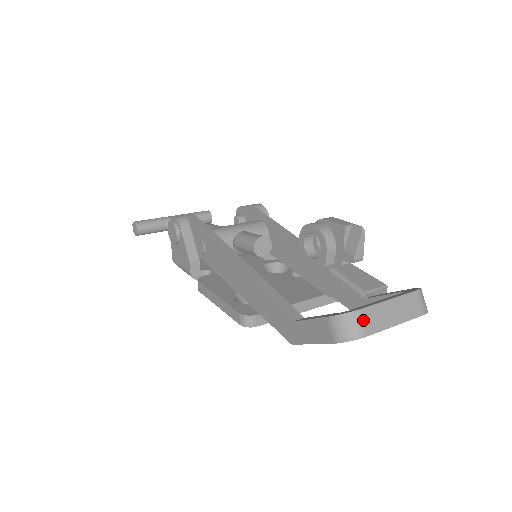
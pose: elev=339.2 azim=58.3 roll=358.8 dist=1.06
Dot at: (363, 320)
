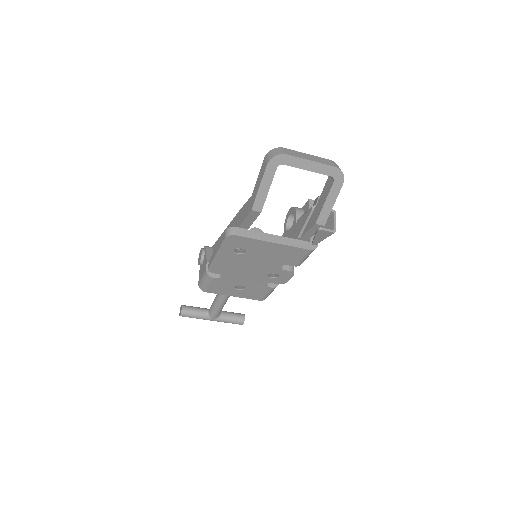
Dot at: (285, 150)
